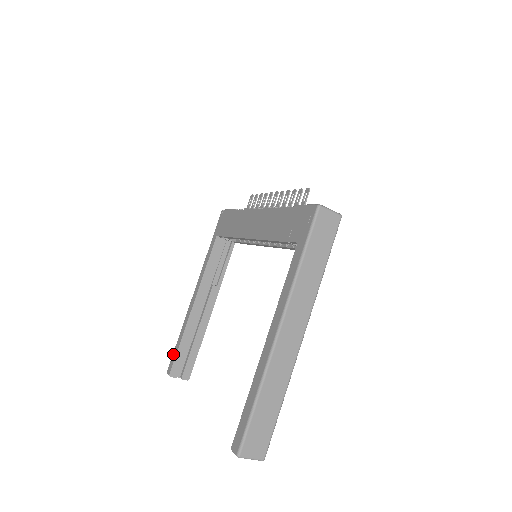
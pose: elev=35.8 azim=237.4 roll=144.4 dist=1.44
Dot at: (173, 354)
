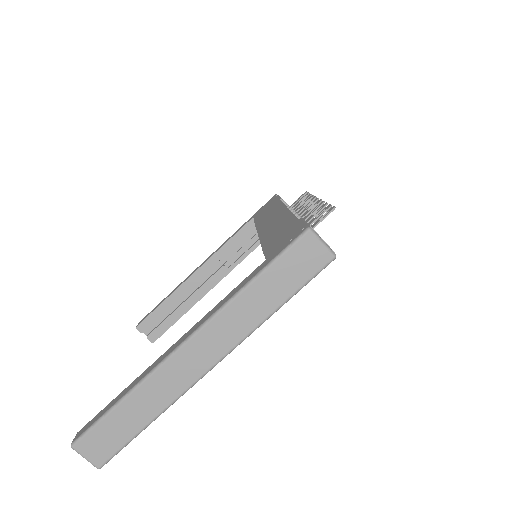
Dot at: occluded
